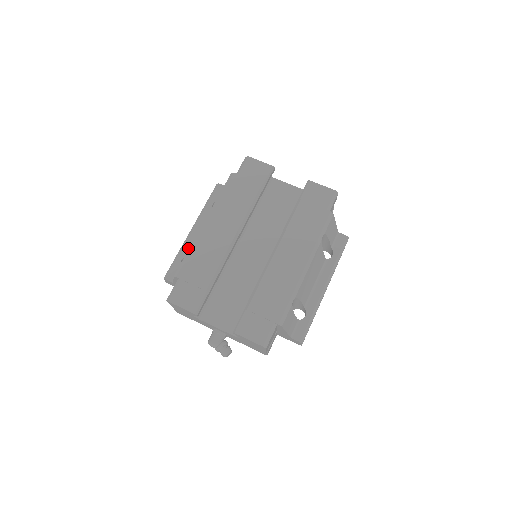
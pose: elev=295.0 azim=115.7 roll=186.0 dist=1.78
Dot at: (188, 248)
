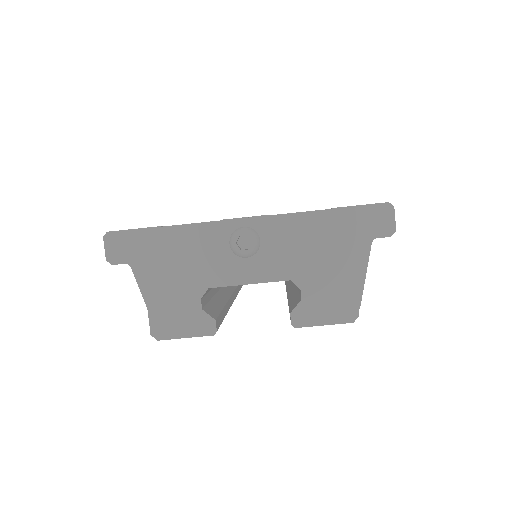
Dot at: occluded
